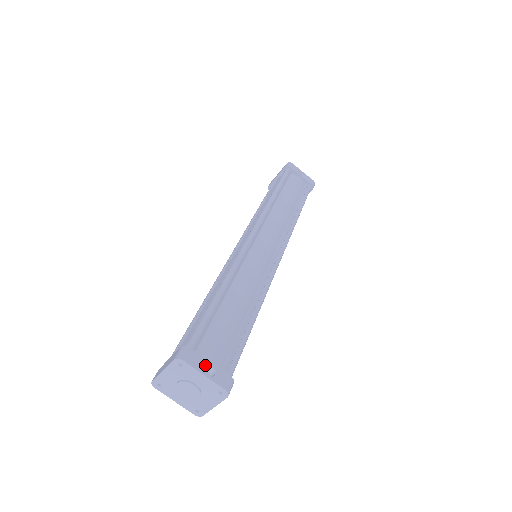
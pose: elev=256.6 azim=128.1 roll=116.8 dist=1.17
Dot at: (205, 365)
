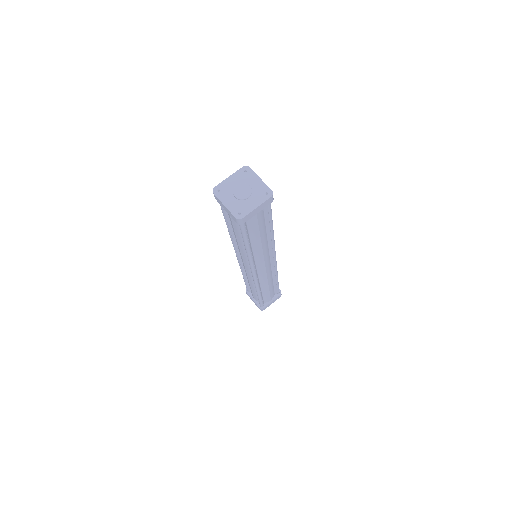
Dot at: occluded
